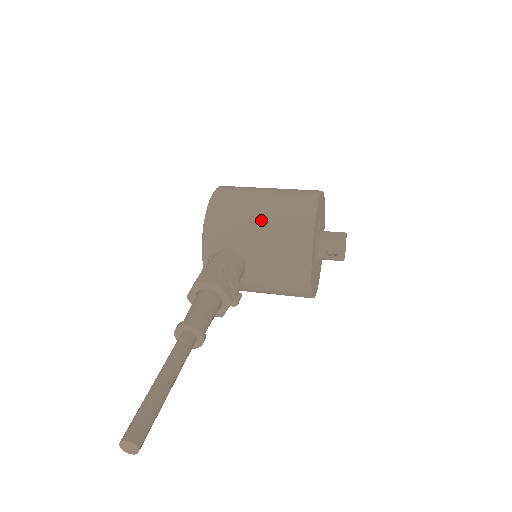
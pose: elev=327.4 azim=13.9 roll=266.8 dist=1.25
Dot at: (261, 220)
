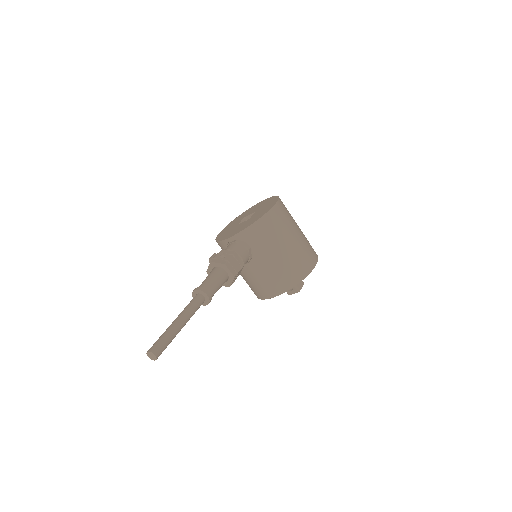
Dot at: (281, 253)
